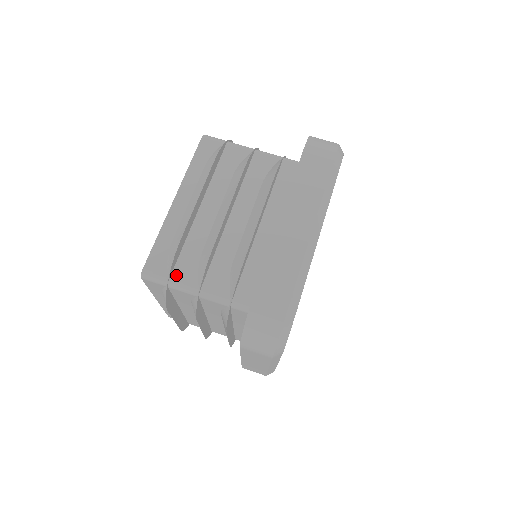
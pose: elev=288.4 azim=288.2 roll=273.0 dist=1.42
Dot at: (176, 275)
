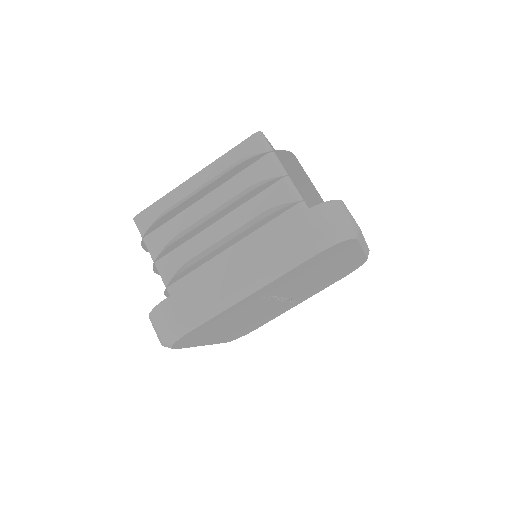
Dot at: (150, 237)
